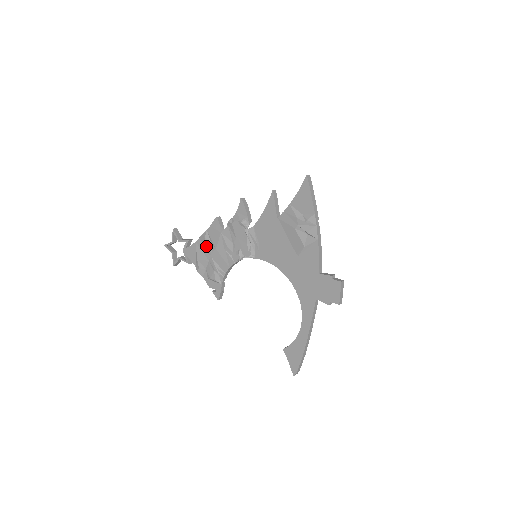
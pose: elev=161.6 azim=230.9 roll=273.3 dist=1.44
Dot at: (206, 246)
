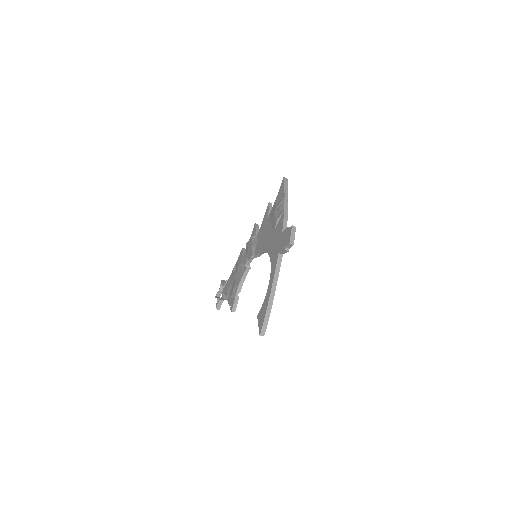
Dot at: (233, 273)
